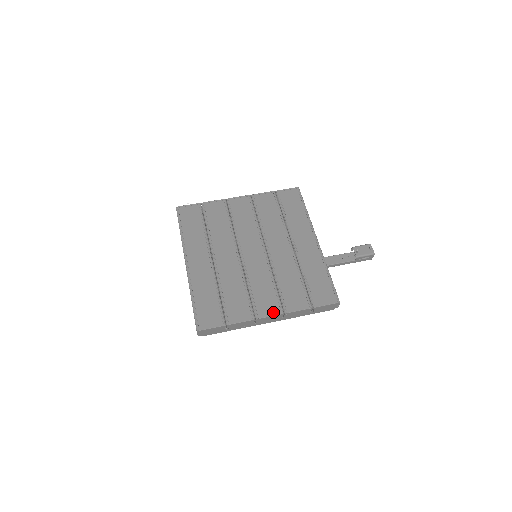
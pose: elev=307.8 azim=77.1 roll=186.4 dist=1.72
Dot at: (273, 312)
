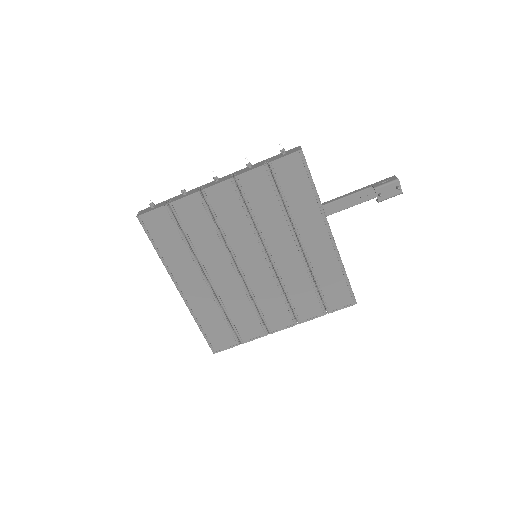
Dot at: (286, 324)
